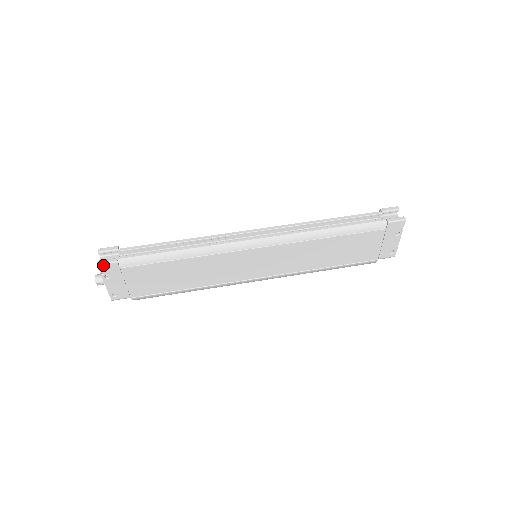
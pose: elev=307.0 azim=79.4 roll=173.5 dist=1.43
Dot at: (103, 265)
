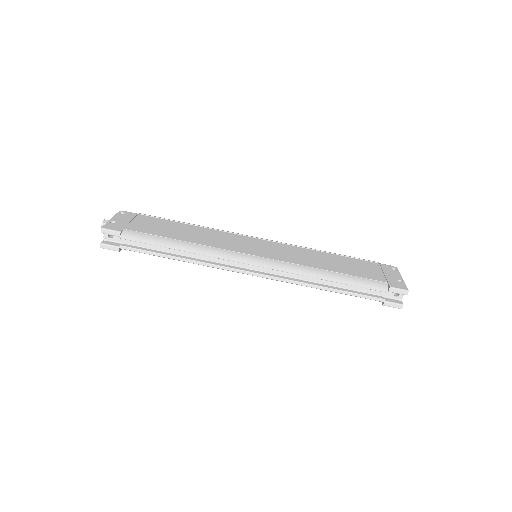
Dot at: (106, 248)
